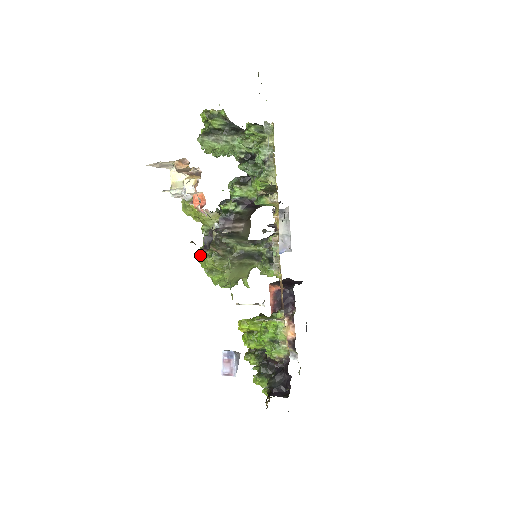
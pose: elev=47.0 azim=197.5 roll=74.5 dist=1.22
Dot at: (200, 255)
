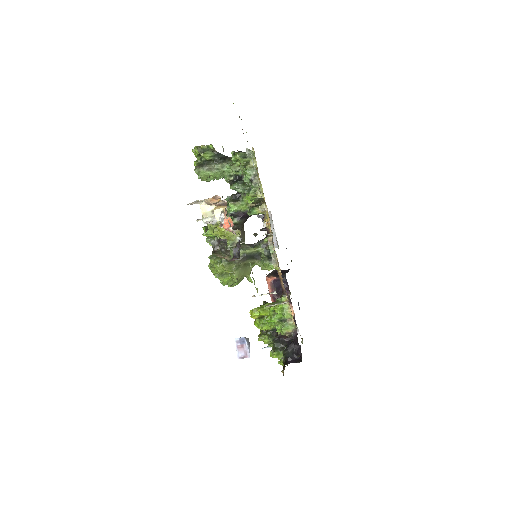
Dot at: (209, 264)
